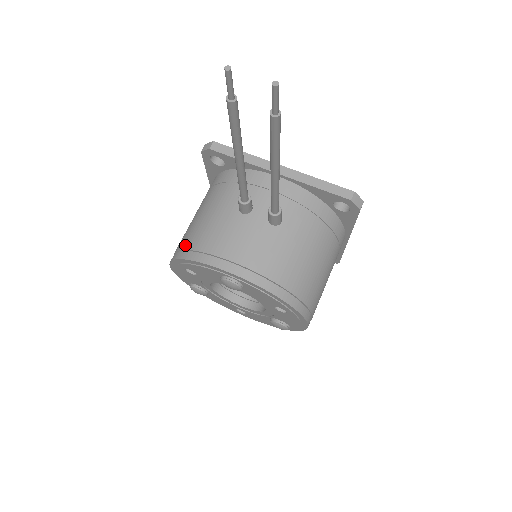
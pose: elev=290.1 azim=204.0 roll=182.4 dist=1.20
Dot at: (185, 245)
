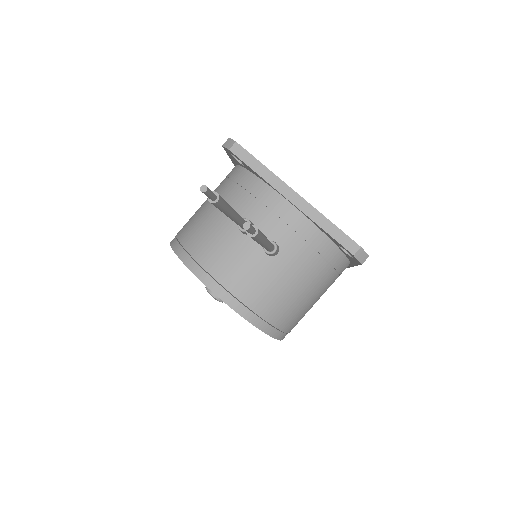
Dot at: (183, 239)
